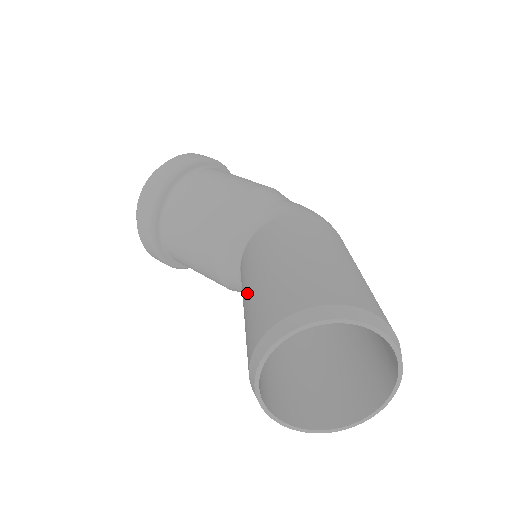
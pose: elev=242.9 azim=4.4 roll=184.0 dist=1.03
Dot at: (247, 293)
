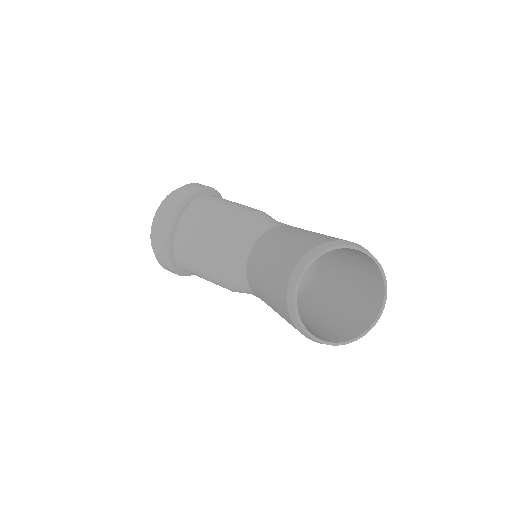
Dot at: (272, 253)
